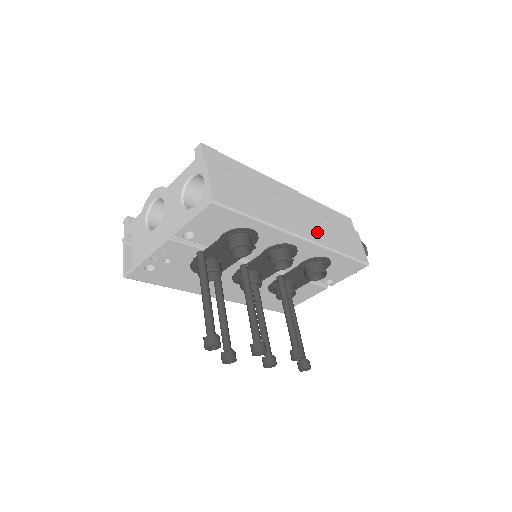
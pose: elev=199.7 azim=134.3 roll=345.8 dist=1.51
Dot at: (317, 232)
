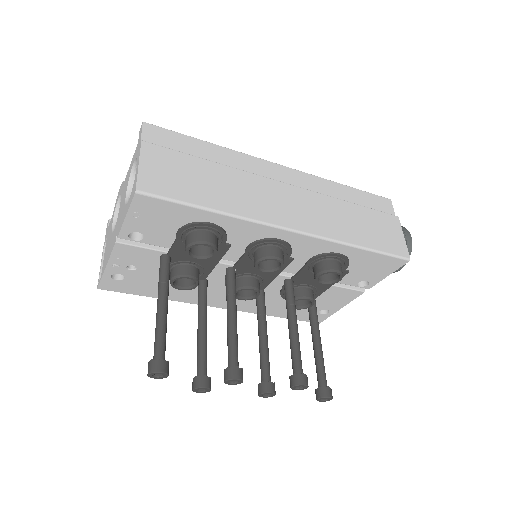
Dot at: (319, 220)
